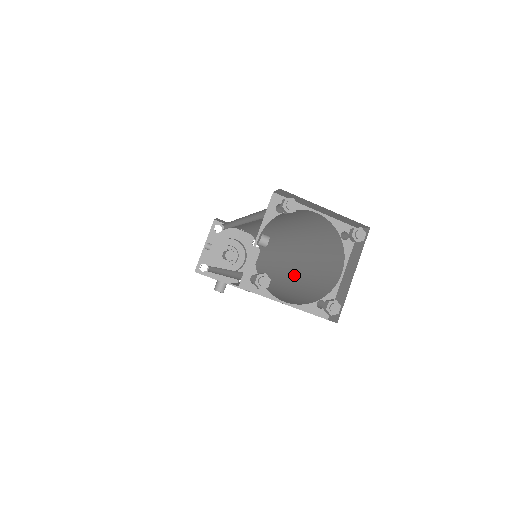
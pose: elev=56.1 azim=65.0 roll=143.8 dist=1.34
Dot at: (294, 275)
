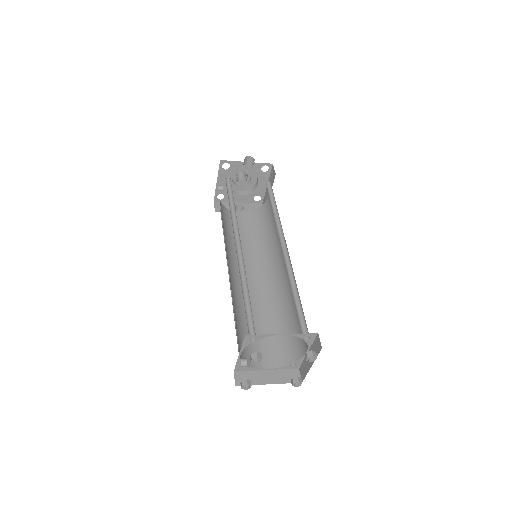
Dot at: (286, 282)
